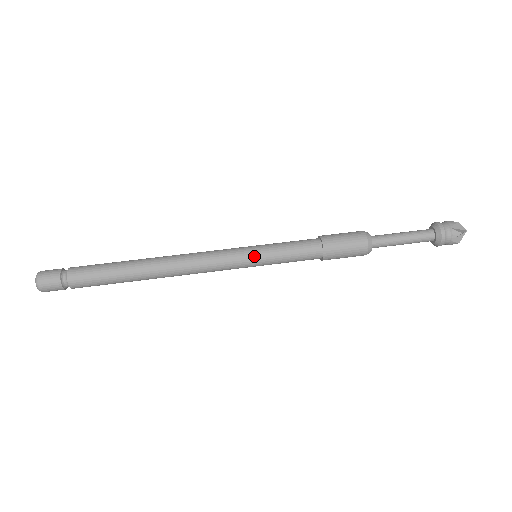
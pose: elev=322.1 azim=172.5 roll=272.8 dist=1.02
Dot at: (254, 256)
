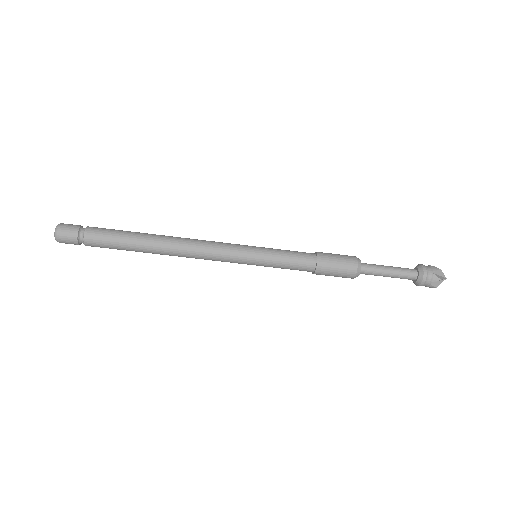
Dot at: (255, 248)
